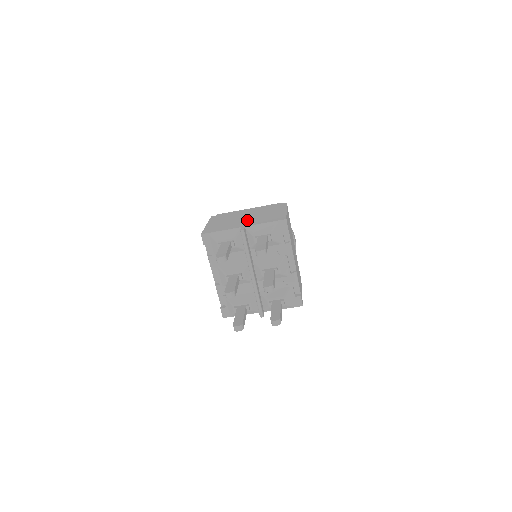
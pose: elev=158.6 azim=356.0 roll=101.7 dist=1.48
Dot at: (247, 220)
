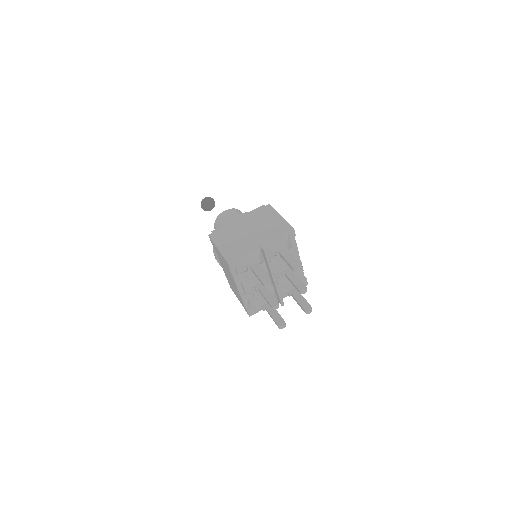
Dot at: (256, 235)
